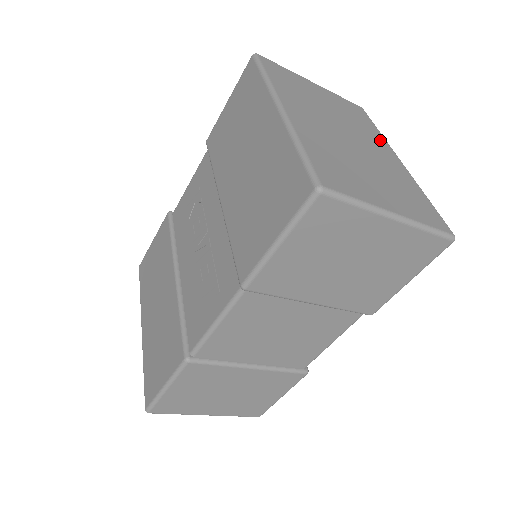
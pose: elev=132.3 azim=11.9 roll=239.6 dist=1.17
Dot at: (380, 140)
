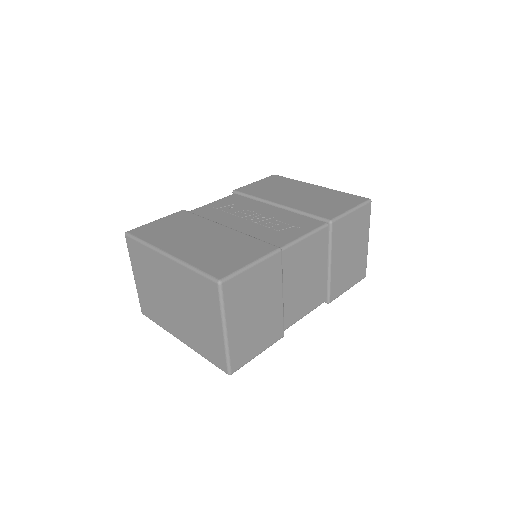
Dot at: occluded
